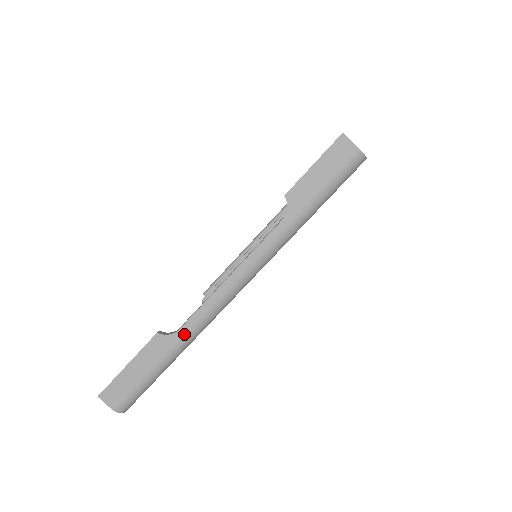
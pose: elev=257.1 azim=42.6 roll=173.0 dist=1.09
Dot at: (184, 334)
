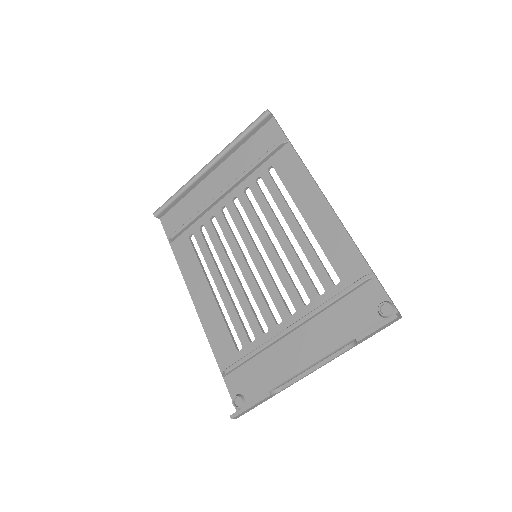
Dot at: occluded
